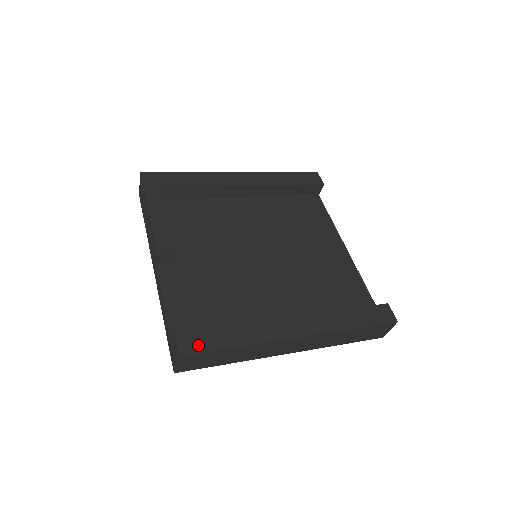
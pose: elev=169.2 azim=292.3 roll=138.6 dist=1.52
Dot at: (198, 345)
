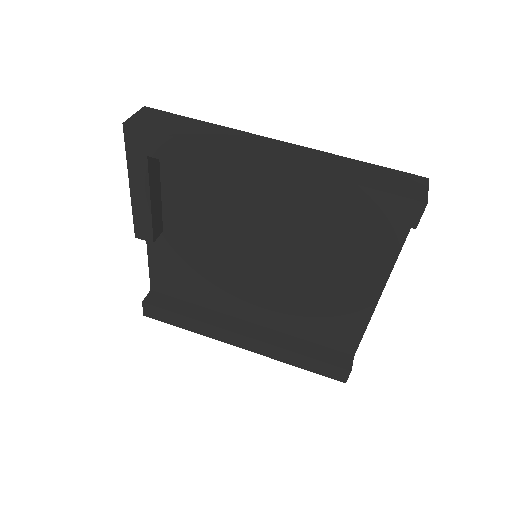
Dot at: (158, 316)
